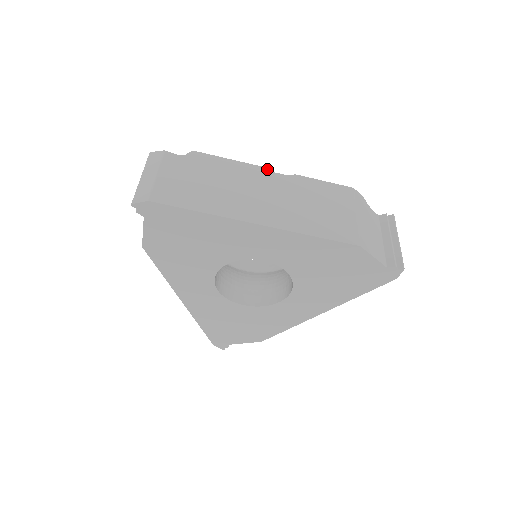
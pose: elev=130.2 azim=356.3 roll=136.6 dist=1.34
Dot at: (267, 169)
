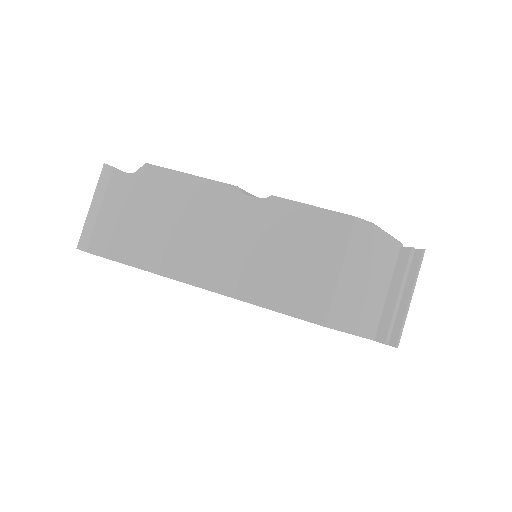
Dot at: (234, 188)
